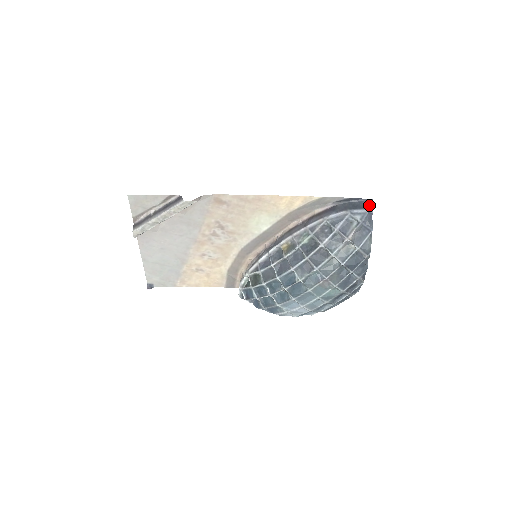
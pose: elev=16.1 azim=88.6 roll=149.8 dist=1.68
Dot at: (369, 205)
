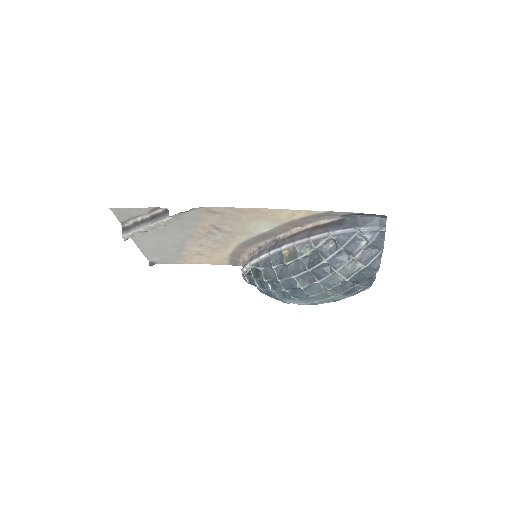
Dot at: (382, 222)
